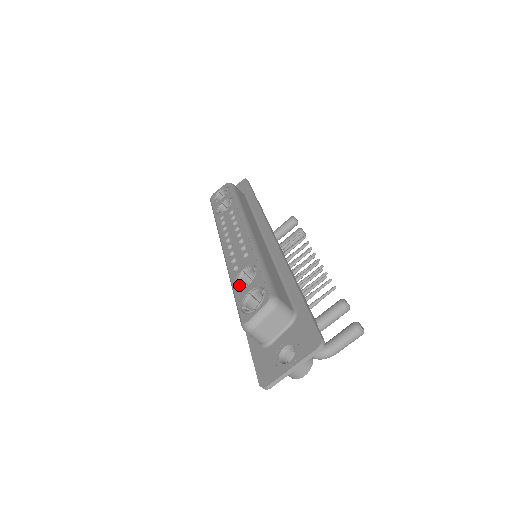
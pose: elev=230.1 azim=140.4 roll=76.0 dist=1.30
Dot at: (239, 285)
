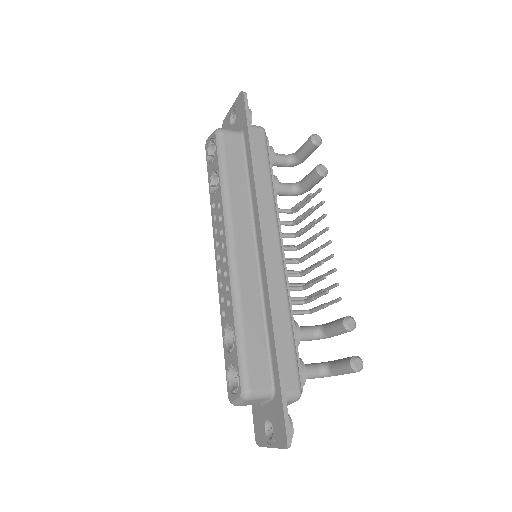
Dot at: (226, 342)
